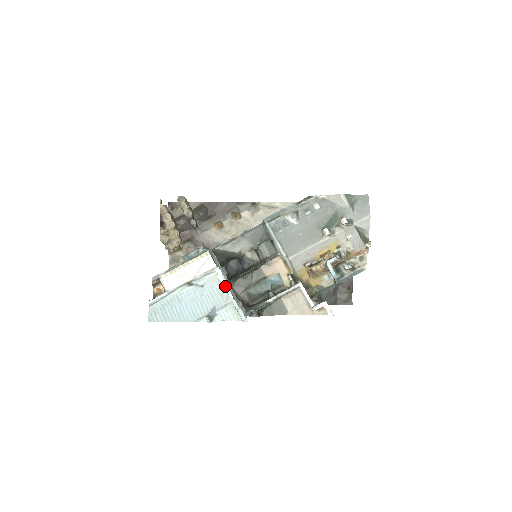
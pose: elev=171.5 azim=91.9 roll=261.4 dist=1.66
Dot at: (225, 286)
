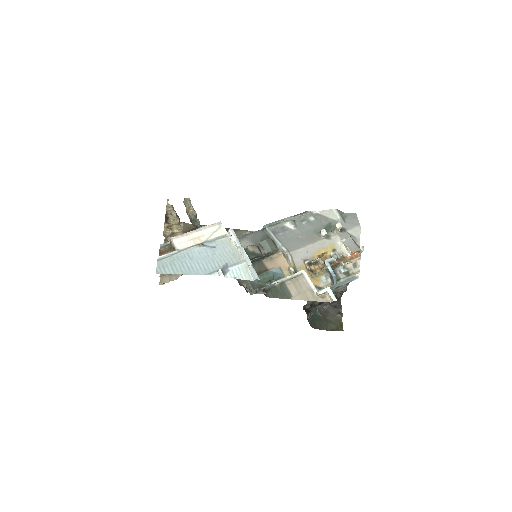
Dot at: (238, 245)
